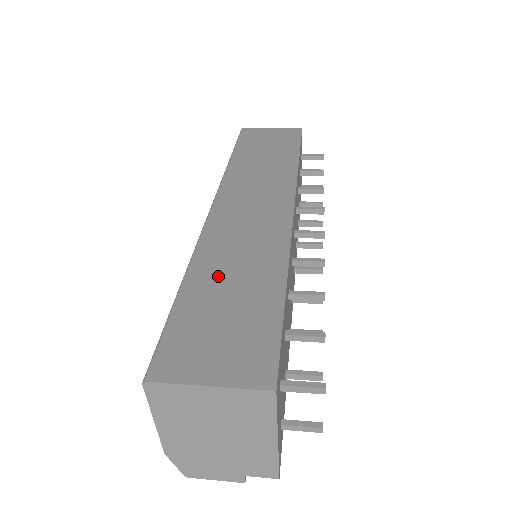
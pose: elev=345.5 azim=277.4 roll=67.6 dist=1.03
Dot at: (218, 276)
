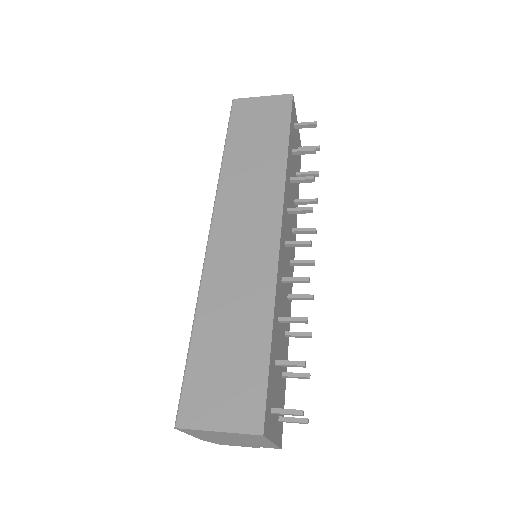
Dot at: (219, 321)
